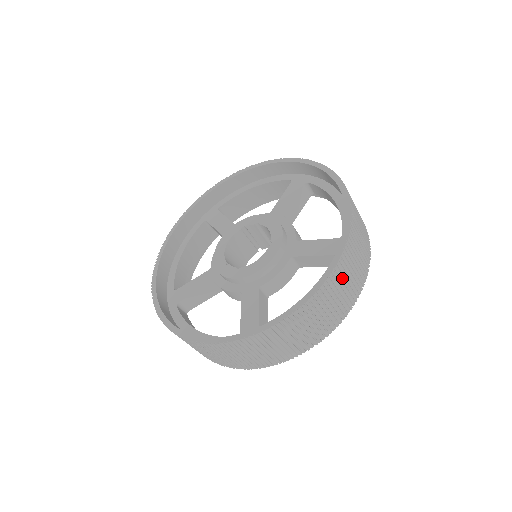
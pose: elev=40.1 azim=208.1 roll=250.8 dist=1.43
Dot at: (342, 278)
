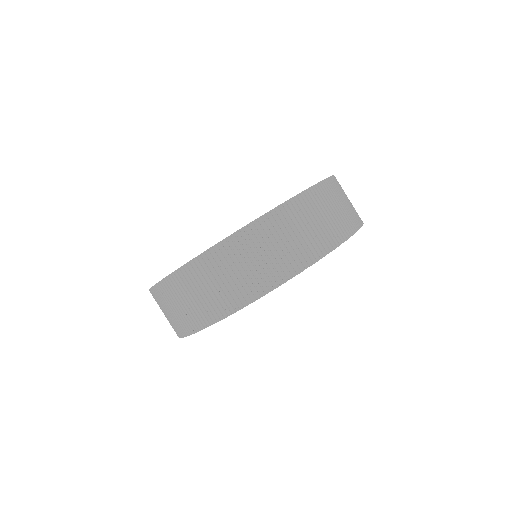
Dot at: occluded
